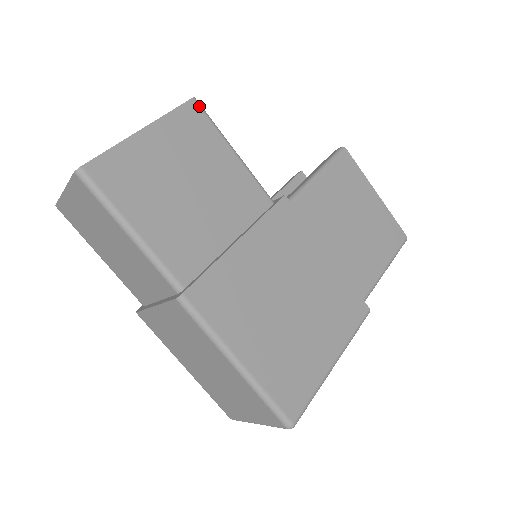
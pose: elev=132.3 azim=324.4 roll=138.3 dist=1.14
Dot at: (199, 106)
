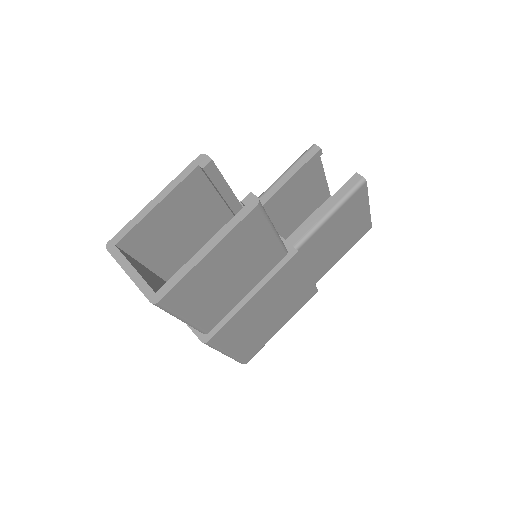
Dot at: (260, 209)
